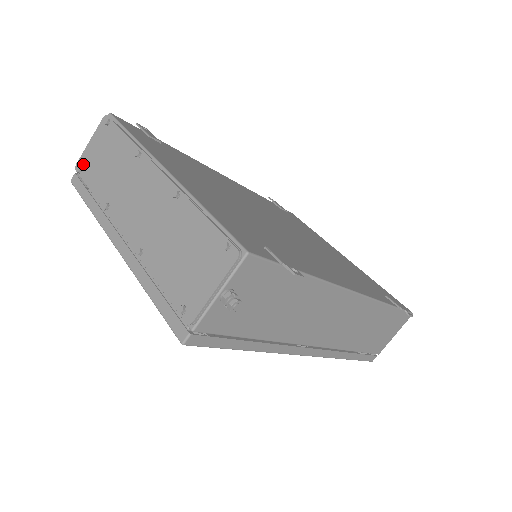
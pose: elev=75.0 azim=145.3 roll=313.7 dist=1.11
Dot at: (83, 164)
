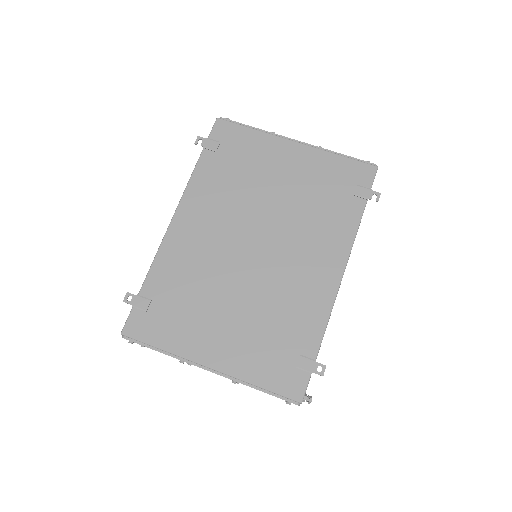
Dot at: (141, 345)
